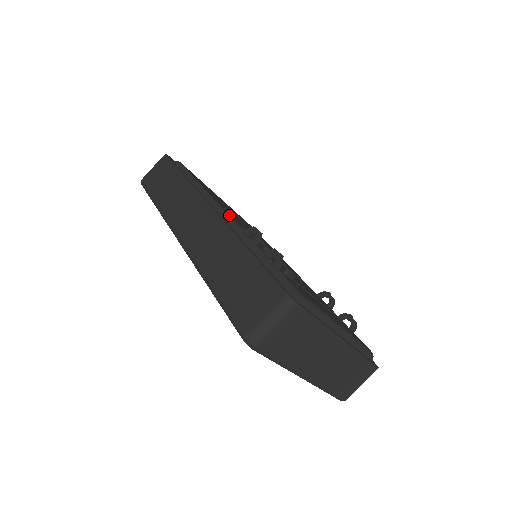
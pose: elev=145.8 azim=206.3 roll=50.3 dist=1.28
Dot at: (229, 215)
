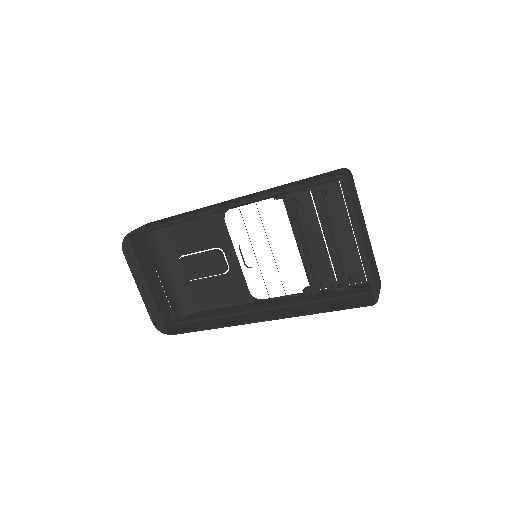
Dot at: occluded
